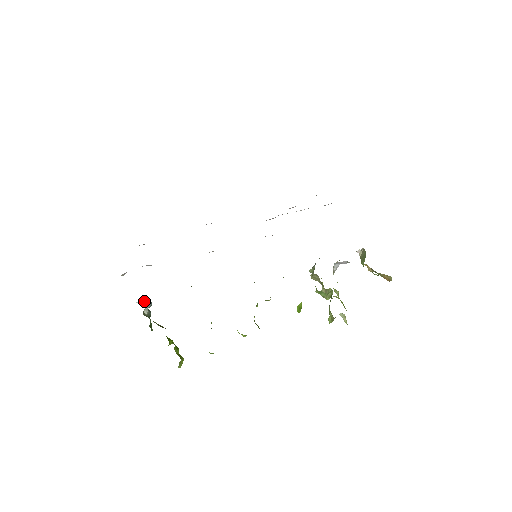
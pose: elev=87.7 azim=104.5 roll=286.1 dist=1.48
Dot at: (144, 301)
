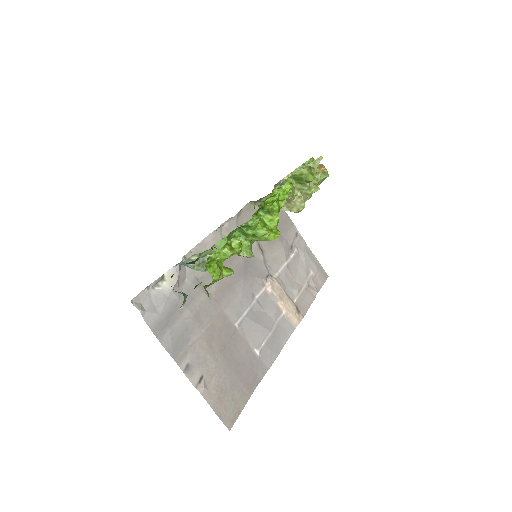
Dot at: occluded
